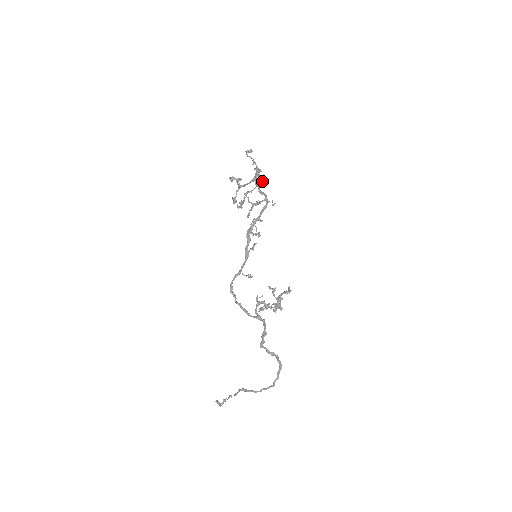
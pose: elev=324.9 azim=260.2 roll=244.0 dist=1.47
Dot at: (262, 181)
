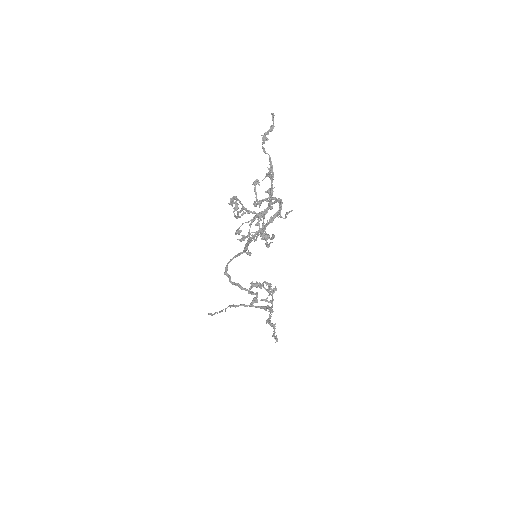
Dot at: (268, 246)
